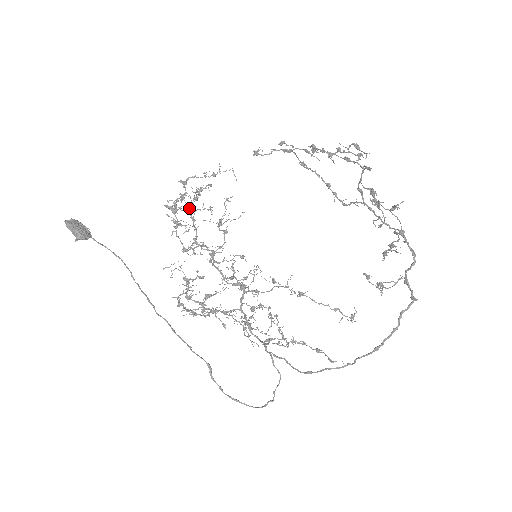
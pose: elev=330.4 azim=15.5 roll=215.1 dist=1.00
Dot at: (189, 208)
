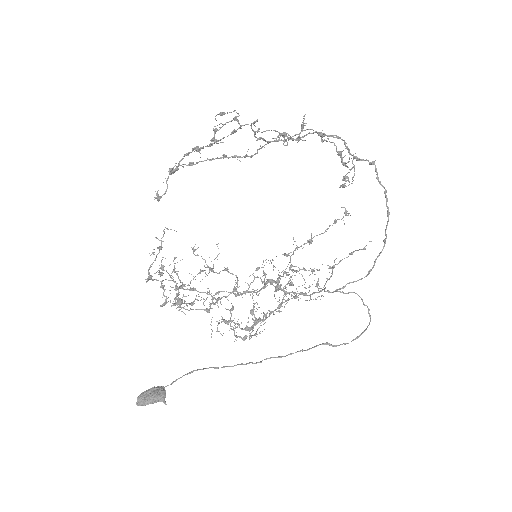
Dot at: occluded
